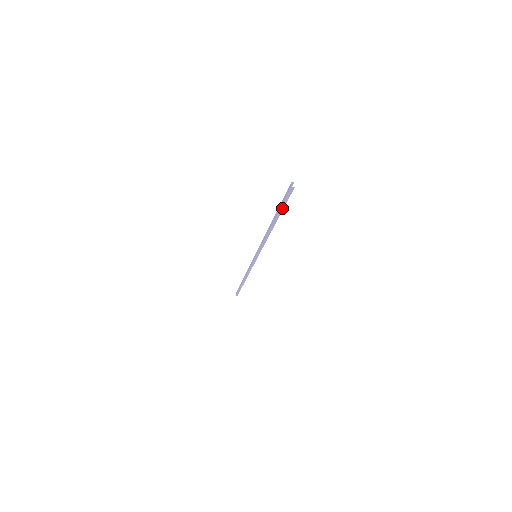
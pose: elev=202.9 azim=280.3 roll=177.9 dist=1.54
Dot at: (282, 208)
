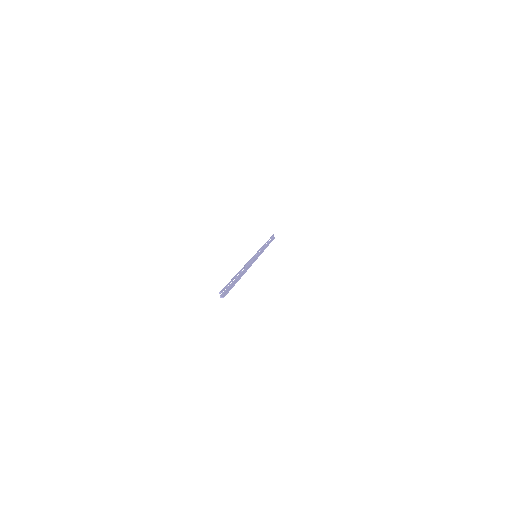
Dot at: (233, 285)
